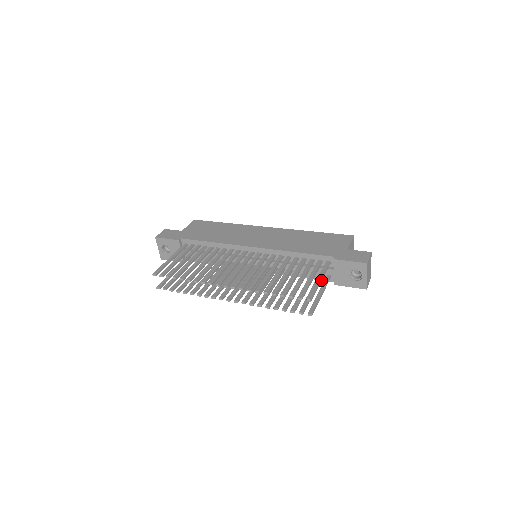
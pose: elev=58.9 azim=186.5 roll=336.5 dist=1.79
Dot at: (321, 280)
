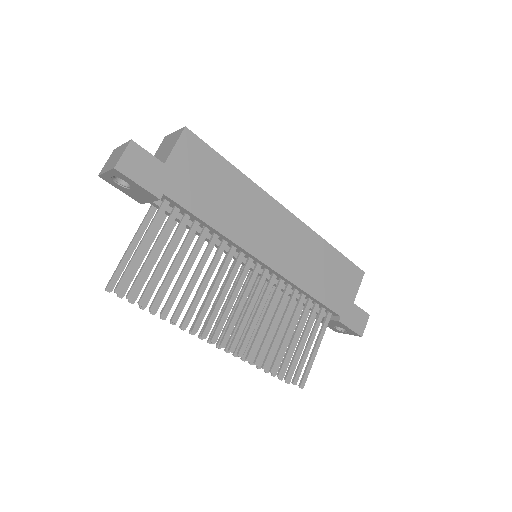
Dot at: (317, 349)
